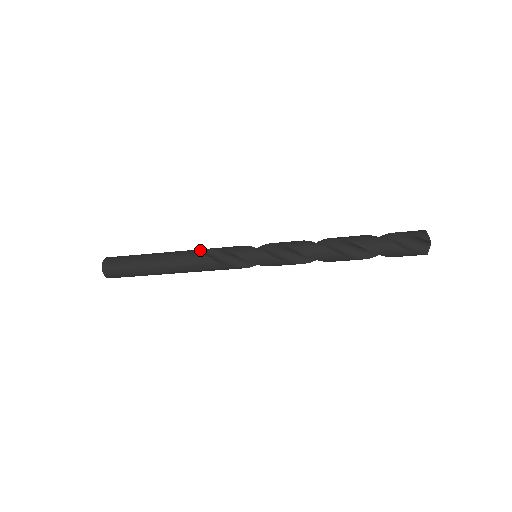
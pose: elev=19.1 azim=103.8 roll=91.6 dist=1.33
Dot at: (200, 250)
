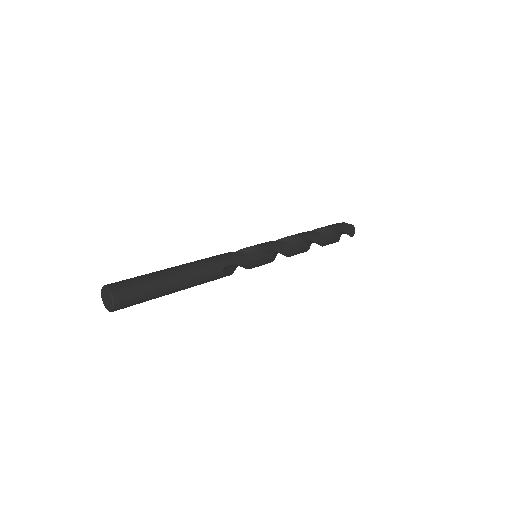
Dot at: (221, 271)
